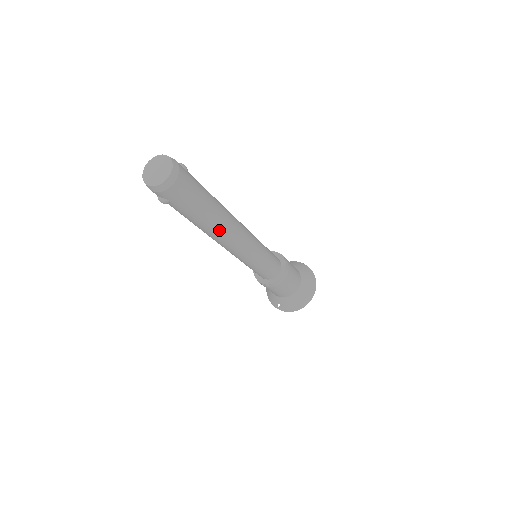
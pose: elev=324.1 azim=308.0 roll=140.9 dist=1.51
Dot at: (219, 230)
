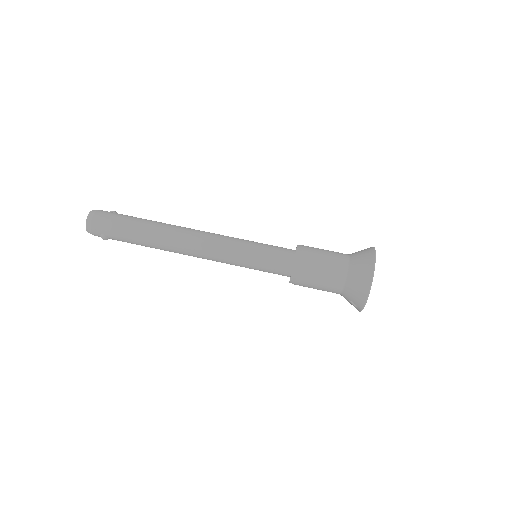
Dot at: (162, 239)
